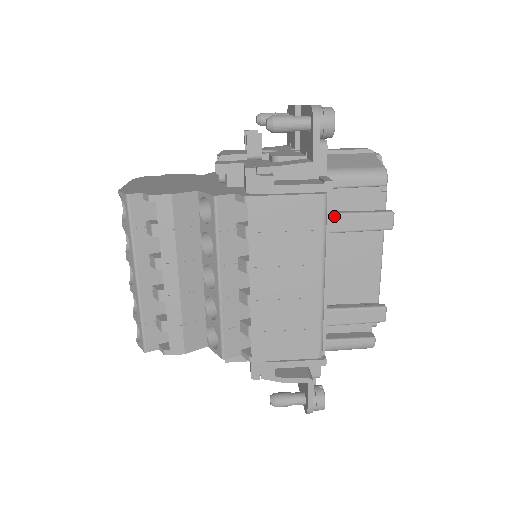
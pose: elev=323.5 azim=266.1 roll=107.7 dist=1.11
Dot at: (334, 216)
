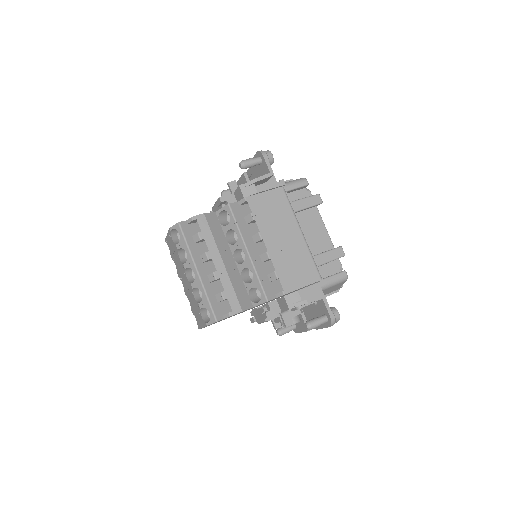
Dot at: (291, 203)
